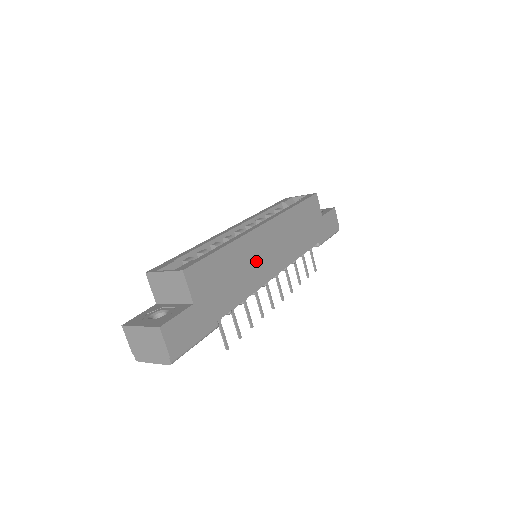
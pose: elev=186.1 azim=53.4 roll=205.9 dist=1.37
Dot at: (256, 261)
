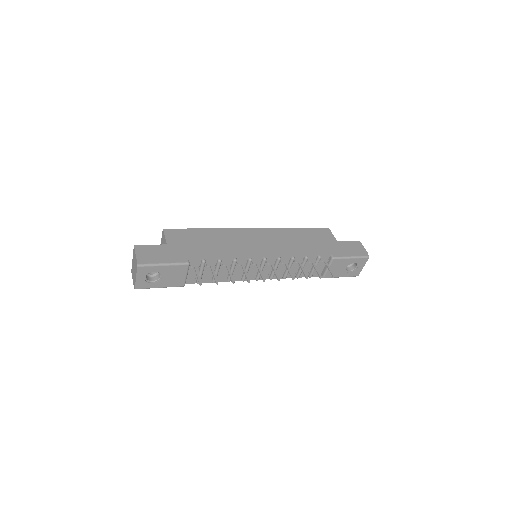
Dot at: (239, 243)
